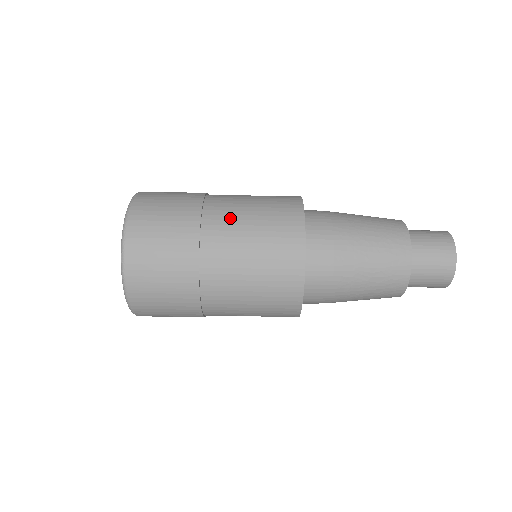
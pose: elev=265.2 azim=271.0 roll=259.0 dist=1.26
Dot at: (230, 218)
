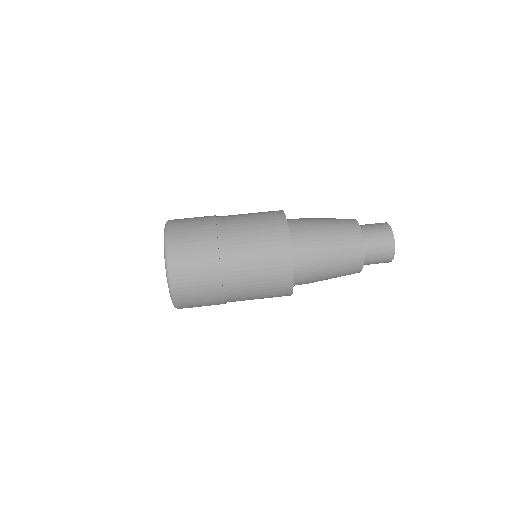
Dot at: (235, 216)
